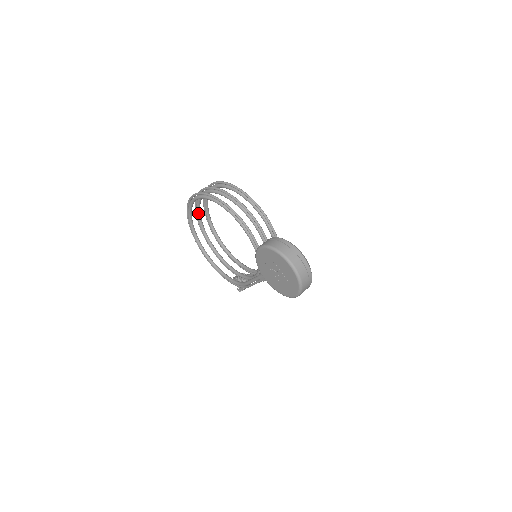
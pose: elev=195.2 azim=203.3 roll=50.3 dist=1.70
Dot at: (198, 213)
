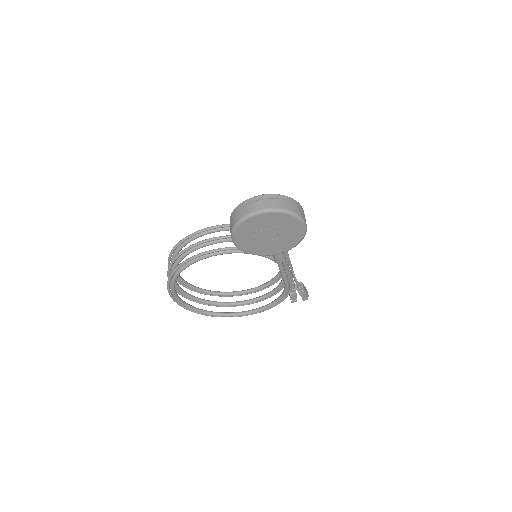
Dot at: (197, 300)
